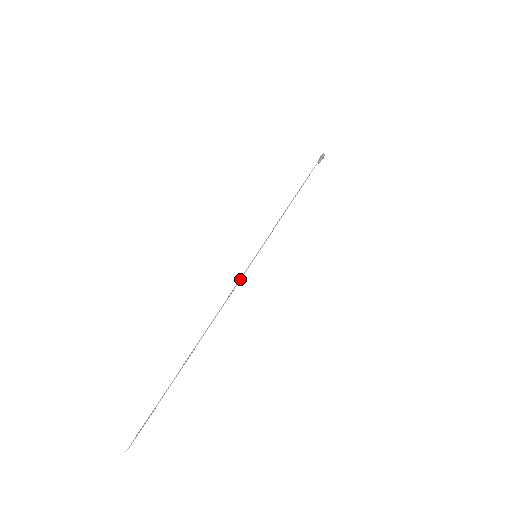
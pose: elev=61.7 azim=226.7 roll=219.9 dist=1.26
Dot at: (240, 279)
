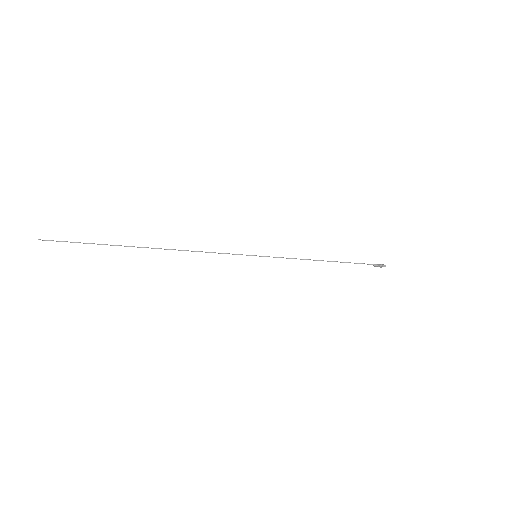
Dot at: (228, 253)
